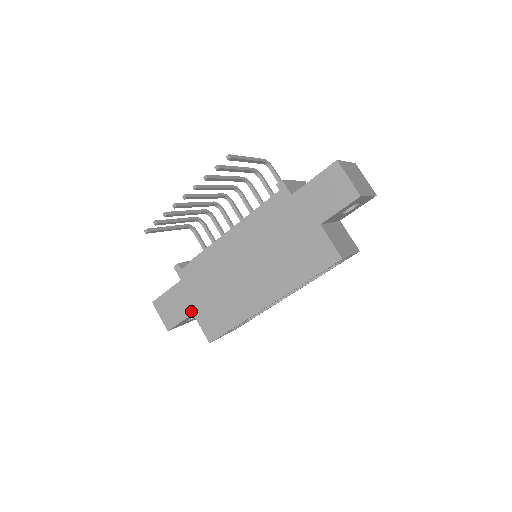
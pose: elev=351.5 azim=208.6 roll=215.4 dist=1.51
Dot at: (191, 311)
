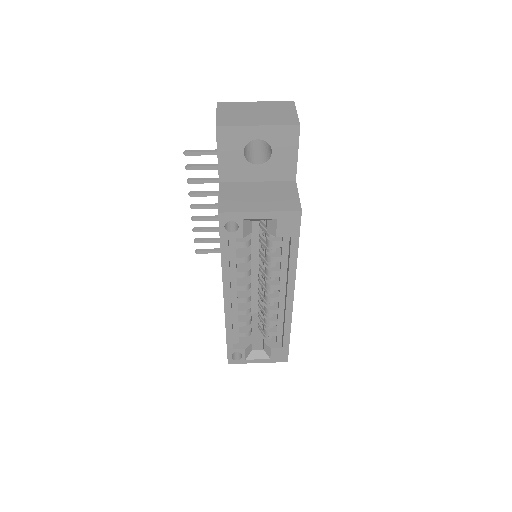
Dot at: occluded
